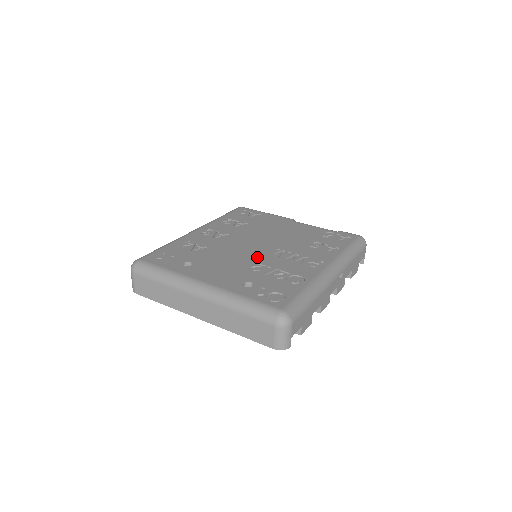
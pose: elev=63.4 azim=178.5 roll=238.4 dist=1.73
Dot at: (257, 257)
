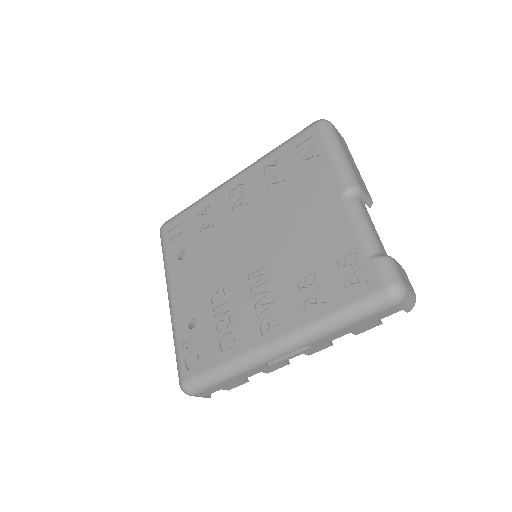
Dot at: (233, 275)
